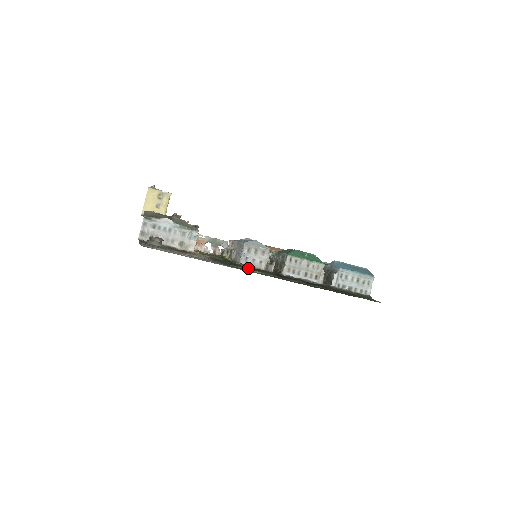
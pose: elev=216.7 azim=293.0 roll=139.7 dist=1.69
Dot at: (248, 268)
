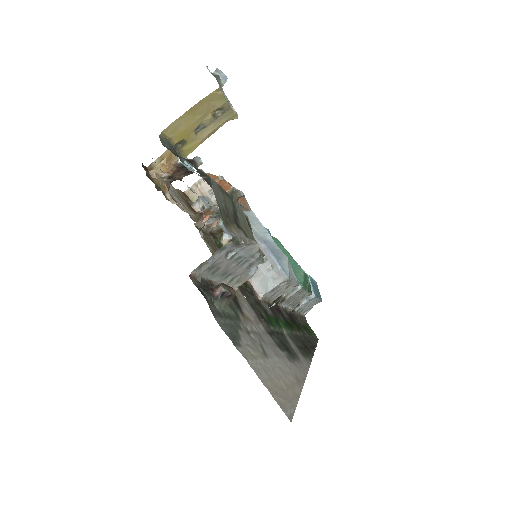
Dot at: (276, 321)
